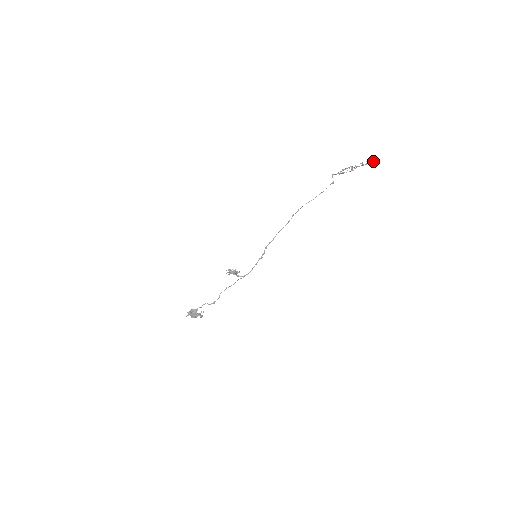
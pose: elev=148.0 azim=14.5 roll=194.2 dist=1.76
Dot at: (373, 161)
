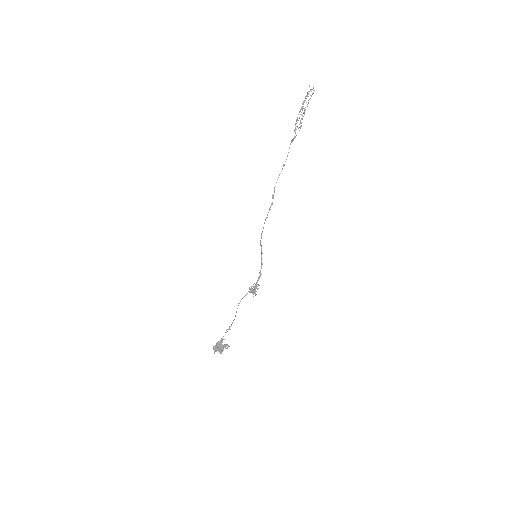
Dot at: (310, 90)
